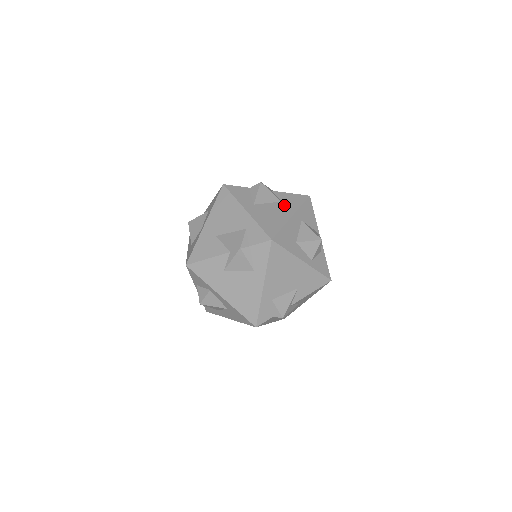
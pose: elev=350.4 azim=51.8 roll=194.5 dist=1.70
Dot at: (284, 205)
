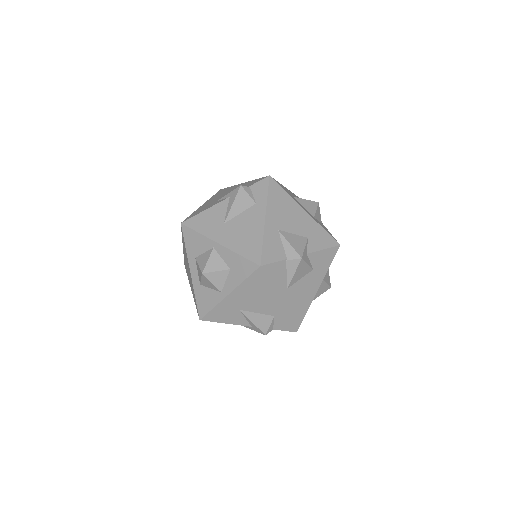
Dot at: (315, 275)
